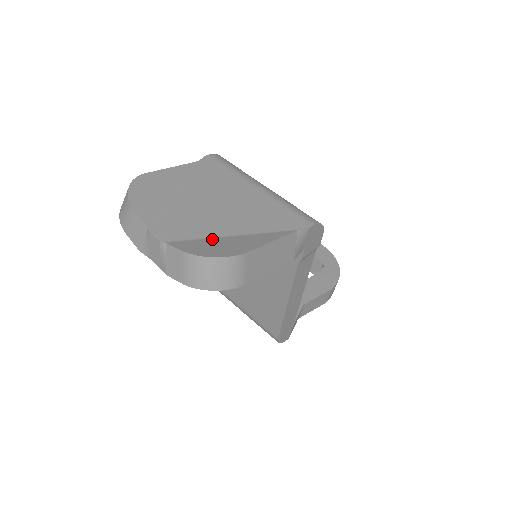
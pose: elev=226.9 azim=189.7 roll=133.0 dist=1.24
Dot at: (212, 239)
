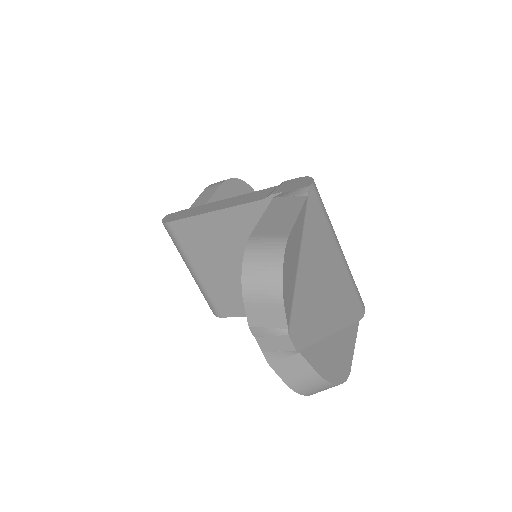
Dot at: (324, 342)
